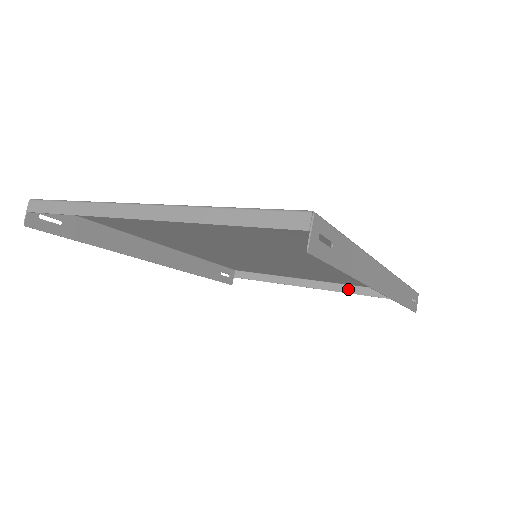
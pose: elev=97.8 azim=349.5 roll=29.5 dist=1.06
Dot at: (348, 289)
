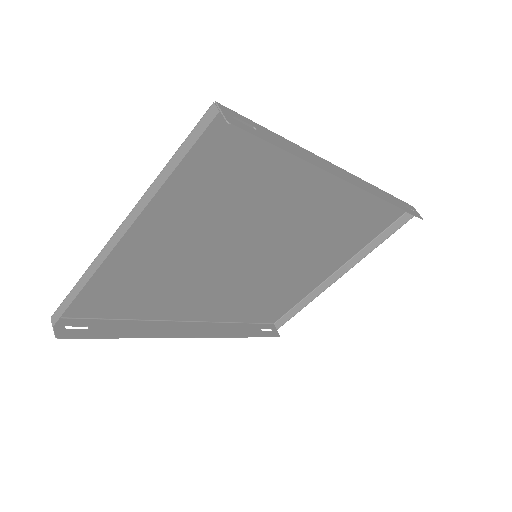
Dot at: (363, 254)
